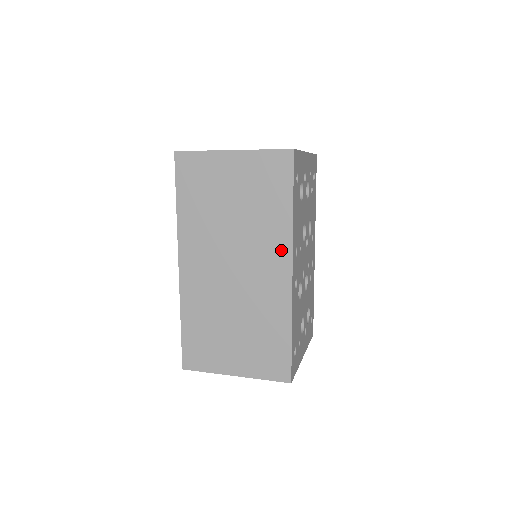
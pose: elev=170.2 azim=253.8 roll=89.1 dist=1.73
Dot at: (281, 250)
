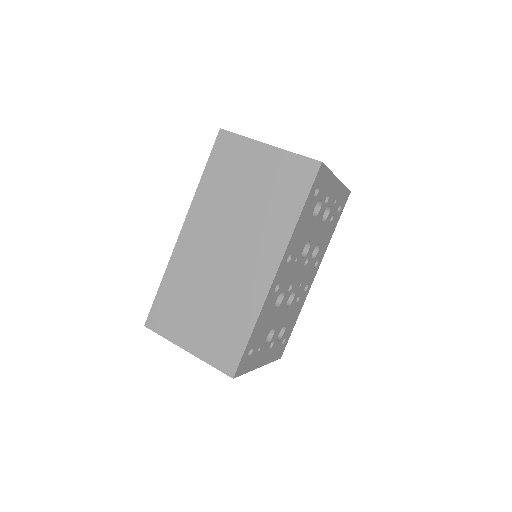
Dot at: (275, 249)
